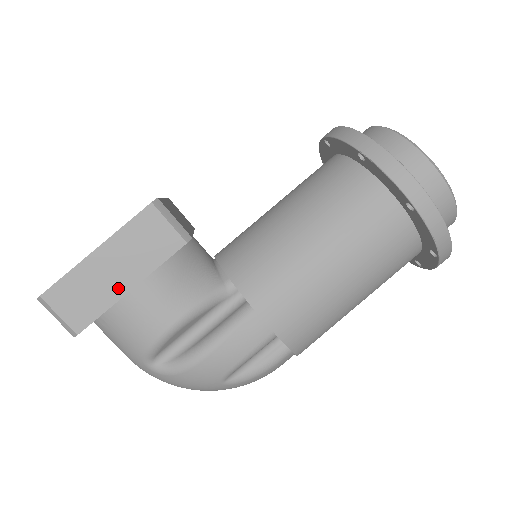
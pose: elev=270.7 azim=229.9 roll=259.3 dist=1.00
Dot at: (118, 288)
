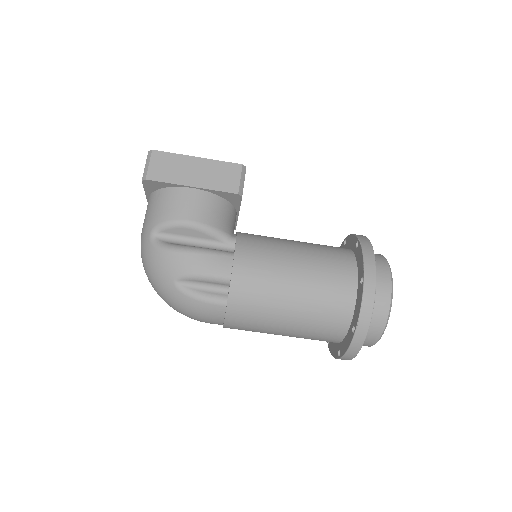
Dot at: (187, 180)
